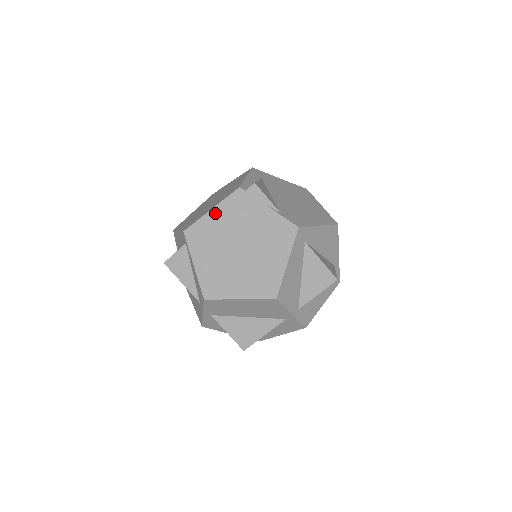
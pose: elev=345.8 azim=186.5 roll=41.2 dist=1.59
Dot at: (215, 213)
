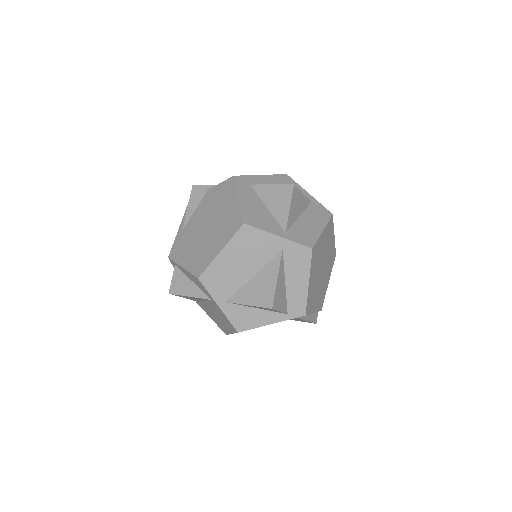
Dot at: (182, 227)
